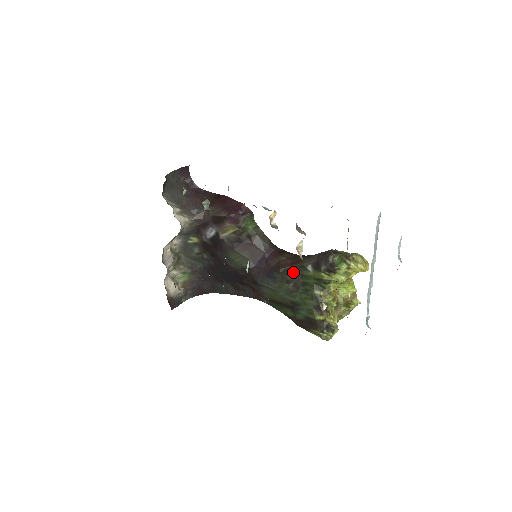
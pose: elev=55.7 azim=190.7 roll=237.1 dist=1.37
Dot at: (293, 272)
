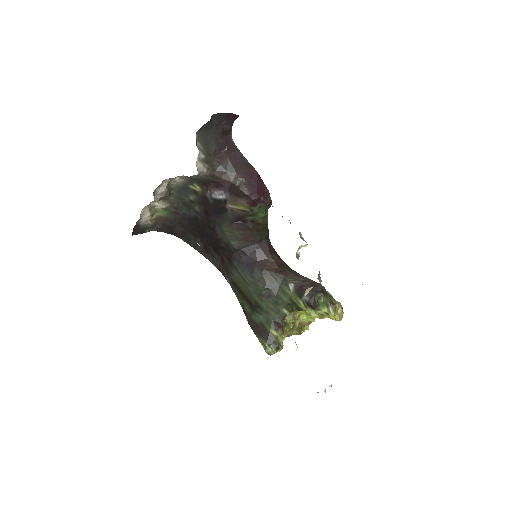
Dot at: (274, 279)
